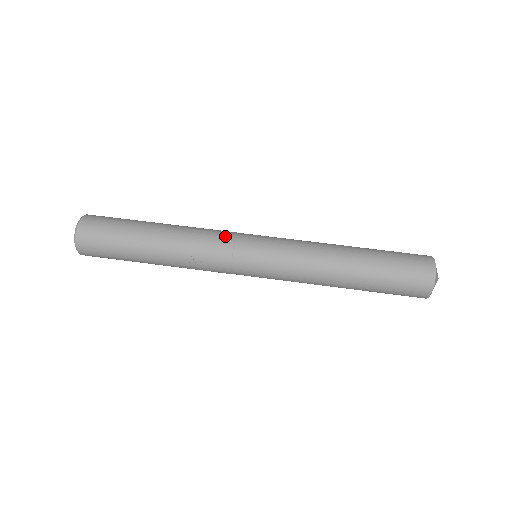
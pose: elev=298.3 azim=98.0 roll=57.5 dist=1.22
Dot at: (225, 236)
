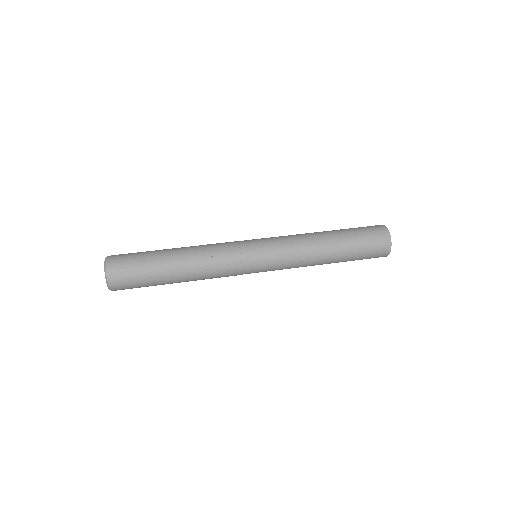
Dot at: occluded
